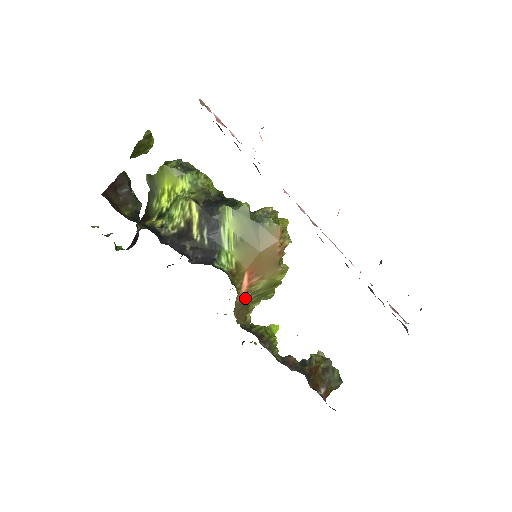
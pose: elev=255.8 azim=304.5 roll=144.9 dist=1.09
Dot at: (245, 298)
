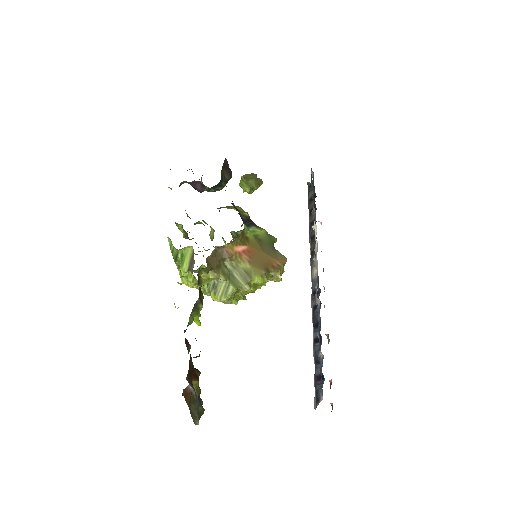
Dot at: (230, 254)
